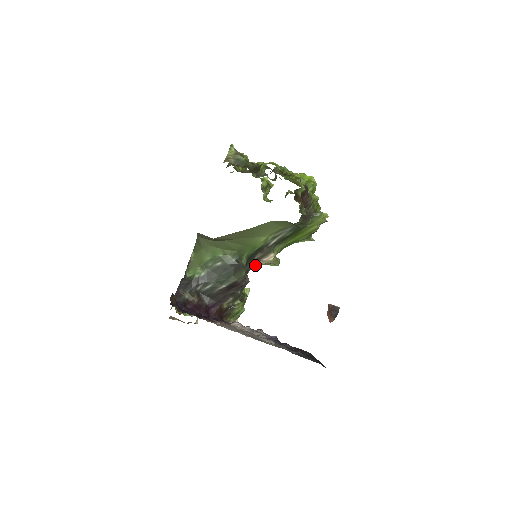
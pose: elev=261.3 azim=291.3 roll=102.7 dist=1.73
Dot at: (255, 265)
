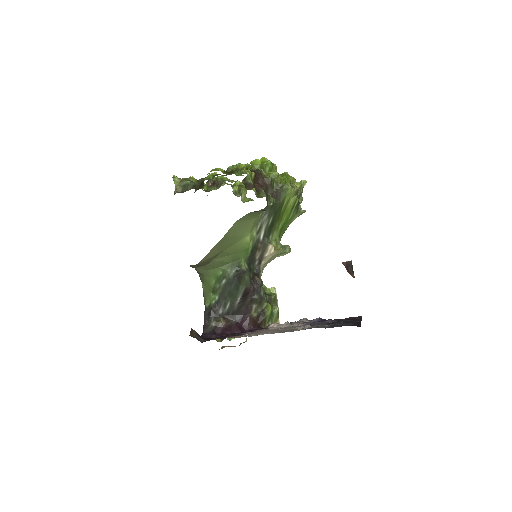
Dot at: (263, 264)
